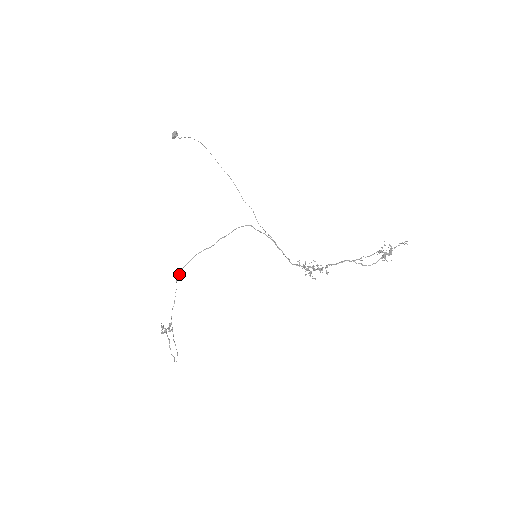
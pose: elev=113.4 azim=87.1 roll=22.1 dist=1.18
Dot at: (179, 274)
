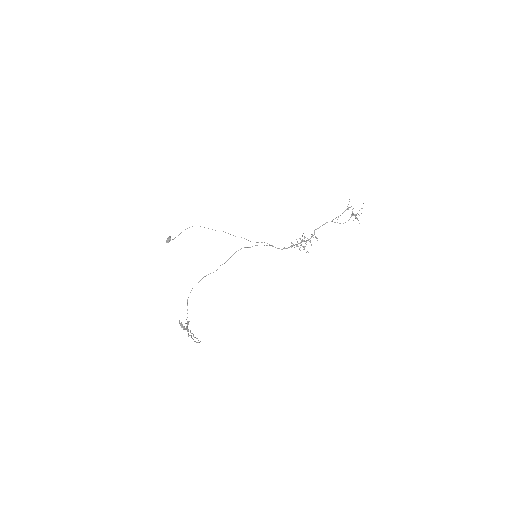
Dot at: occluded
